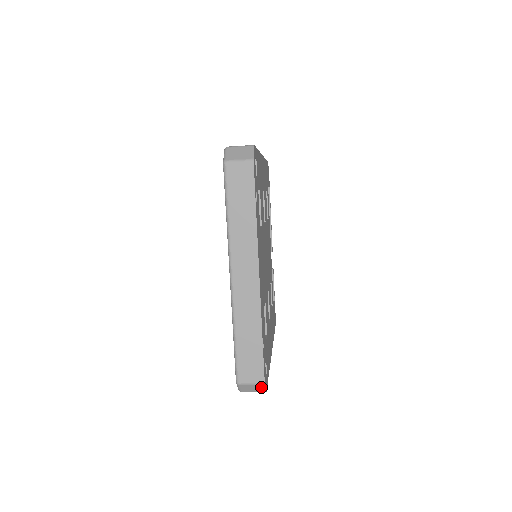
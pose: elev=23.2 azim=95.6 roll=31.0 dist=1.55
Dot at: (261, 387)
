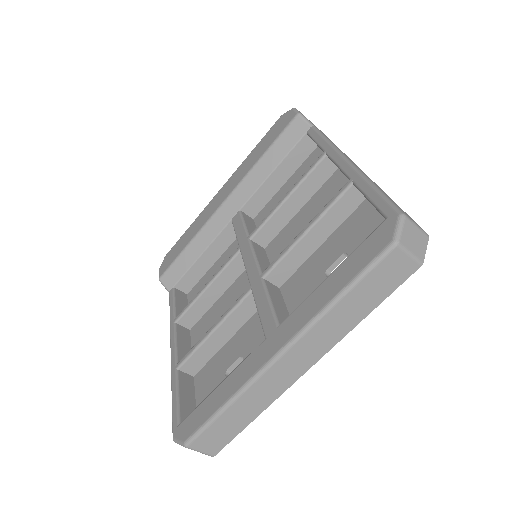
Dot at: occluded
